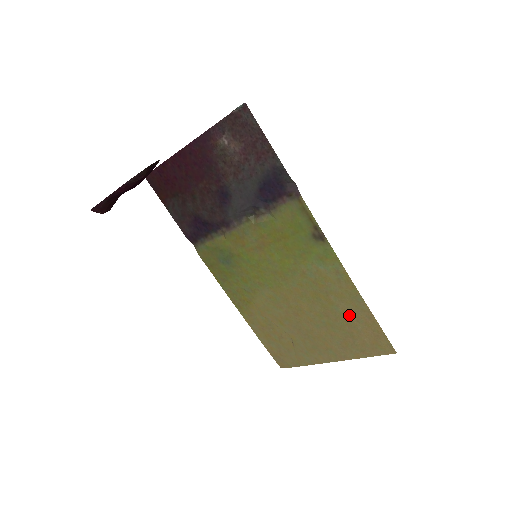
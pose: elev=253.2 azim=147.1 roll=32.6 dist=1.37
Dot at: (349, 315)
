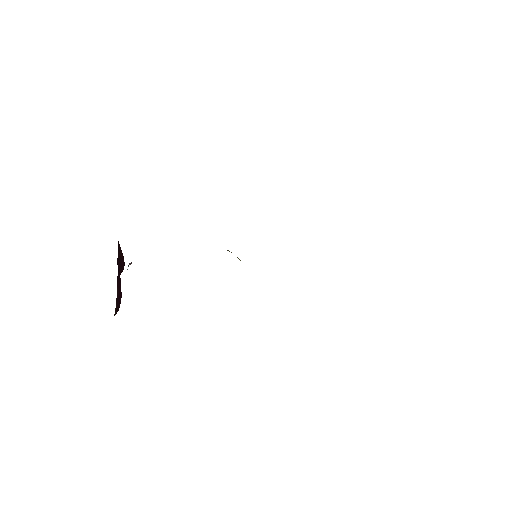
Dot at: occluded
